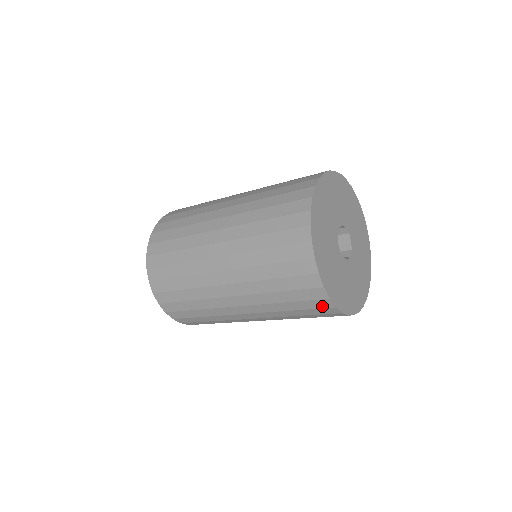
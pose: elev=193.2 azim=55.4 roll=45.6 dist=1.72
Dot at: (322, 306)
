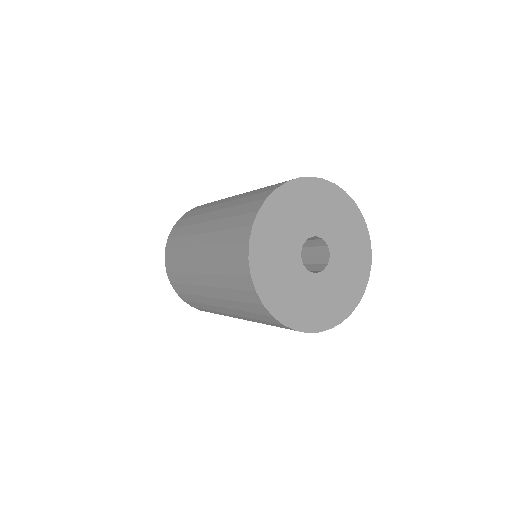
Dot at: occluded
